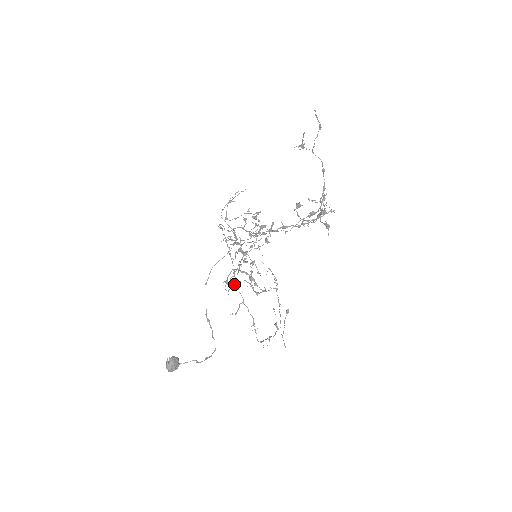
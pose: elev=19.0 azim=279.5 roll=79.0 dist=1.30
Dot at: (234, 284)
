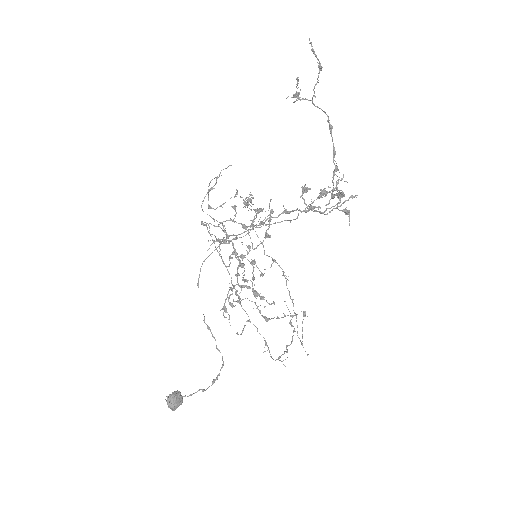
Dot at: (234, 301)
